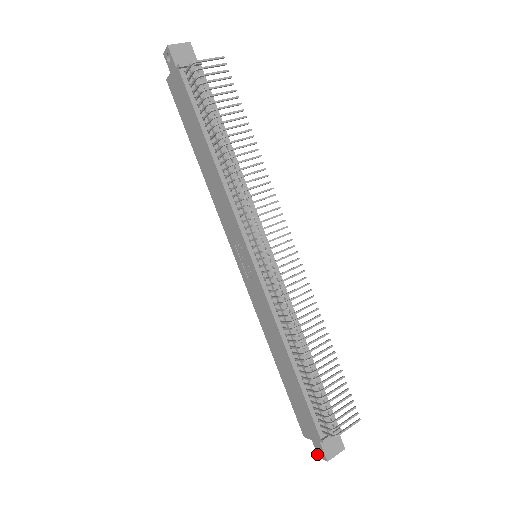
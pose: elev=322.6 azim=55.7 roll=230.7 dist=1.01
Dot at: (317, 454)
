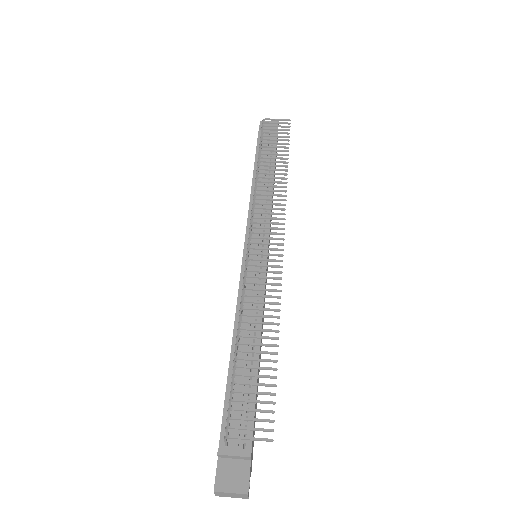
Dot at: occluded
